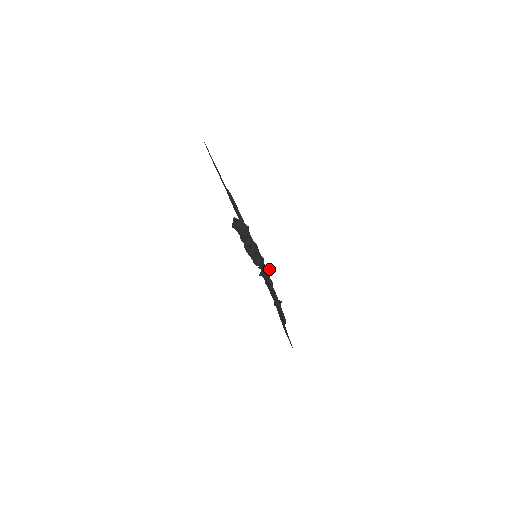
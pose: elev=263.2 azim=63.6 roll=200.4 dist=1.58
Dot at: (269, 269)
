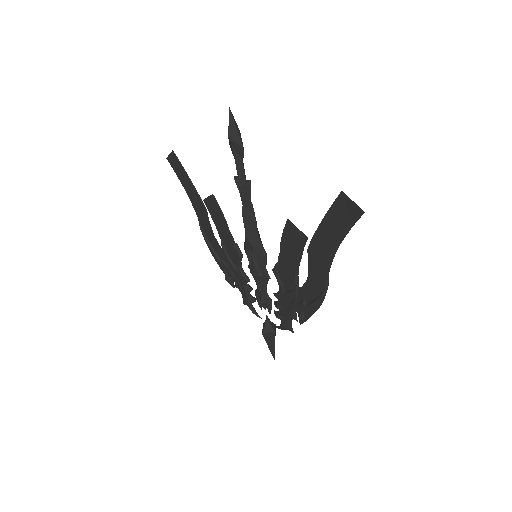
Dot at: (272, 323)
